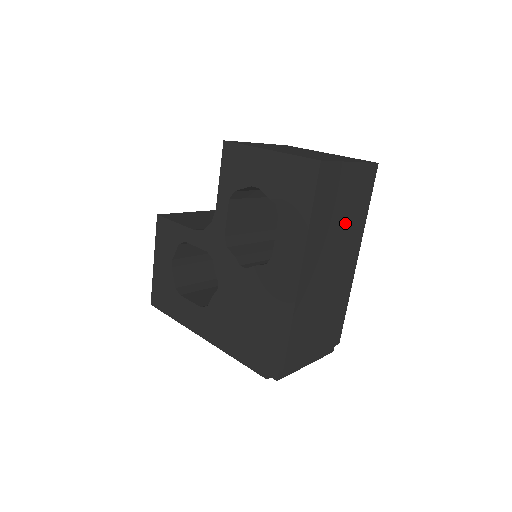
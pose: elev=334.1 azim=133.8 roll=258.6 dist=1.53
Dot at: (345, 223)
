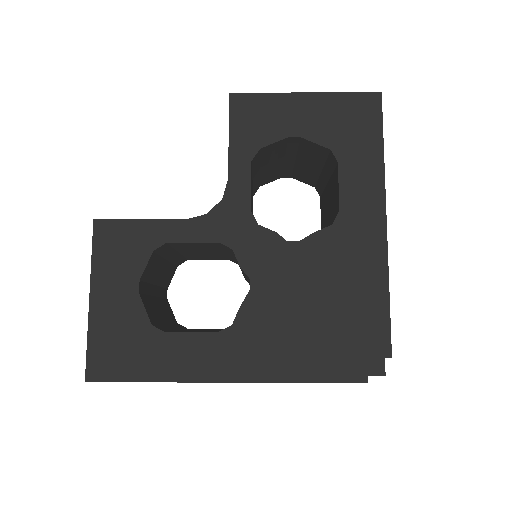
Dot at: occluded
